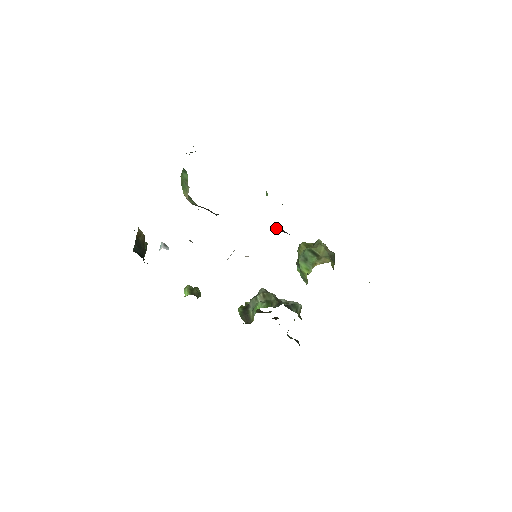
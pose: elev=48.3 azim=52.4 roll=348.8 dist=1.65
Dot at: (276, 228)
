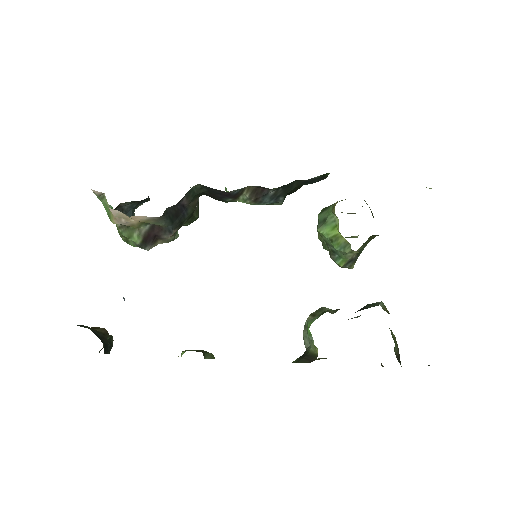
Dot at: (251, 198)
